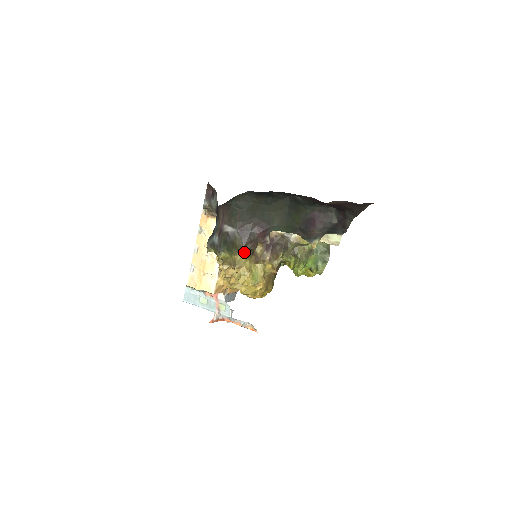
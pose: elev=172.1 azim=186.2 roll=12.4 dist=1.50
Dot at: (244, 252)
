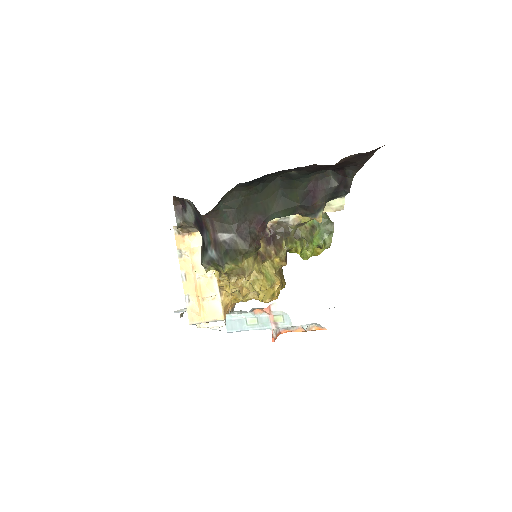
Dot at: (249, 255)
